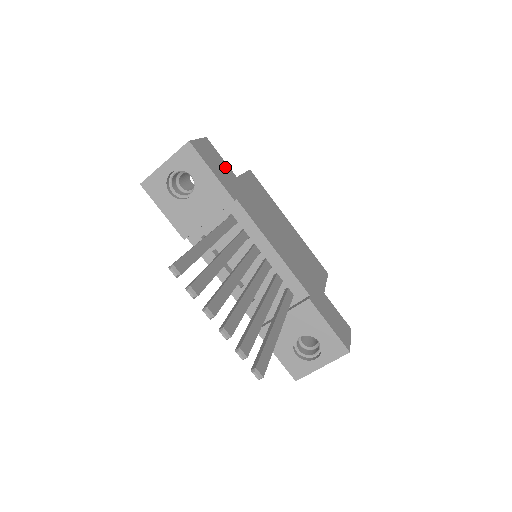
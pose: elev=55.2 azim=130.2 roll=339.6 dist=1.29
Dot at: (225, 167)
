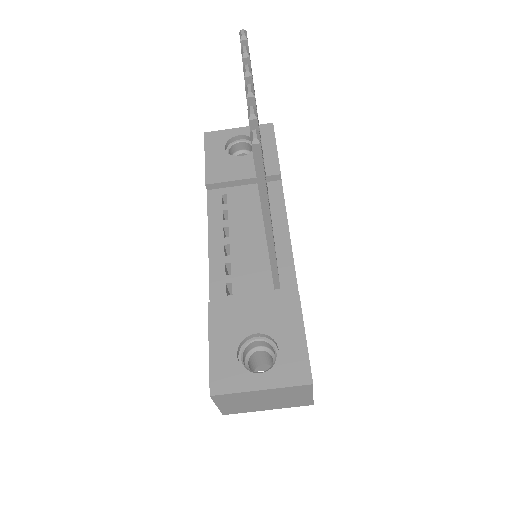
Dot at: occluded
